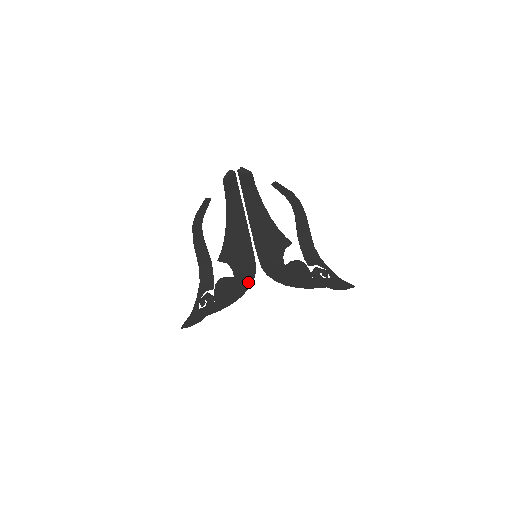
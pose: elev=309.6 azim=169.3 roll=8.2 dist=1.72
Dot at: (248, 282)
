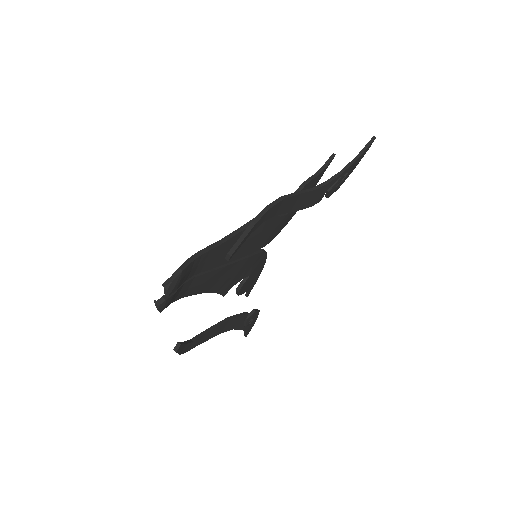
Dot at: (263, 259)
